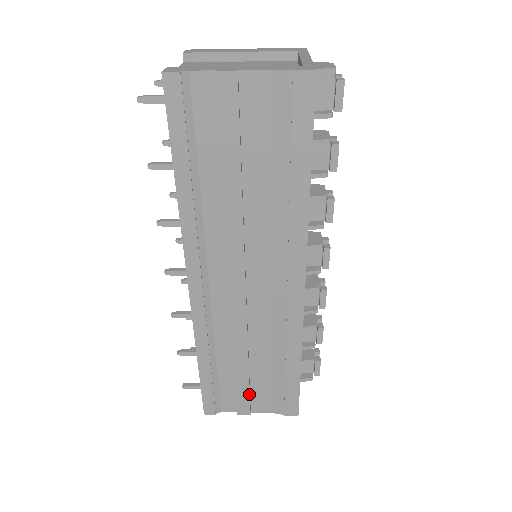
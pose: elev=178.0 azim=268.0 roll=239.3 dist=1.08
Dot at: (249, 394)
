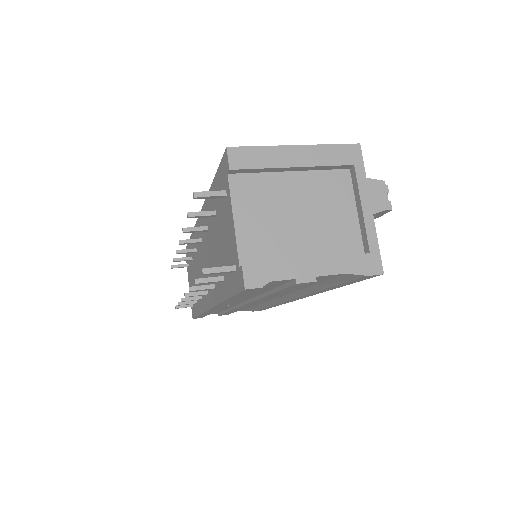
Dot at: occluded
